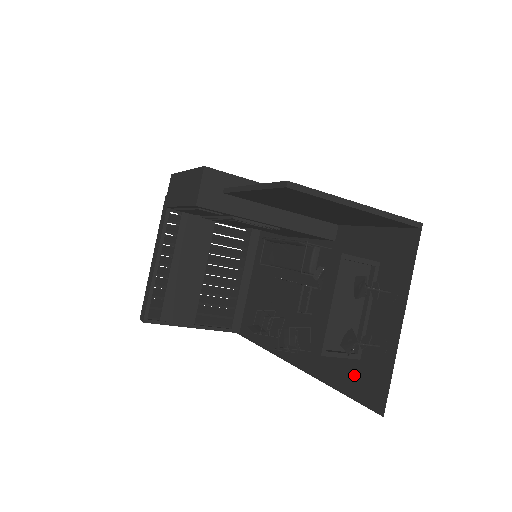
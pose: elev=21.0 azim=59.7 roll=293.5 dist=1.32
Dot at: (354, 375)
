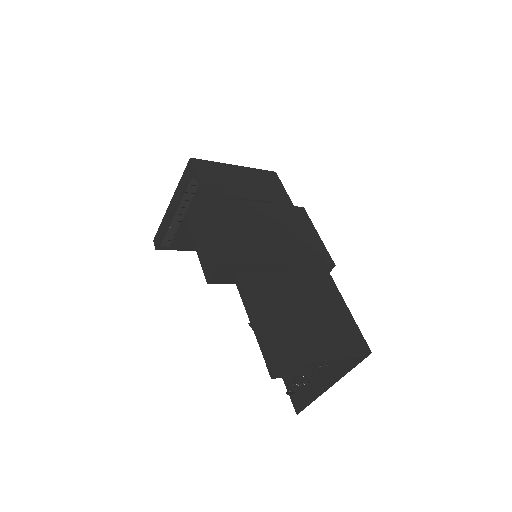
Dot at: occluded
